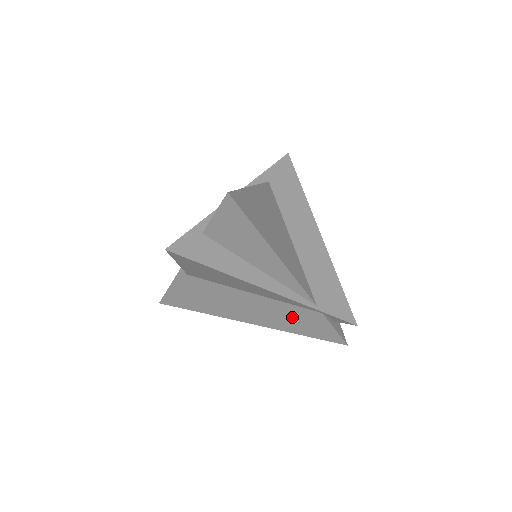
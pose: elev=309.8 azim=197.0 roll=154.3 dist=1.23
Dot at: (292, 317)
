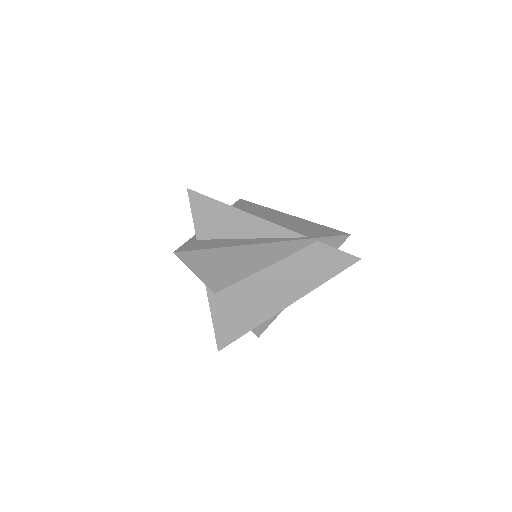
Dot at: (305, 267)
